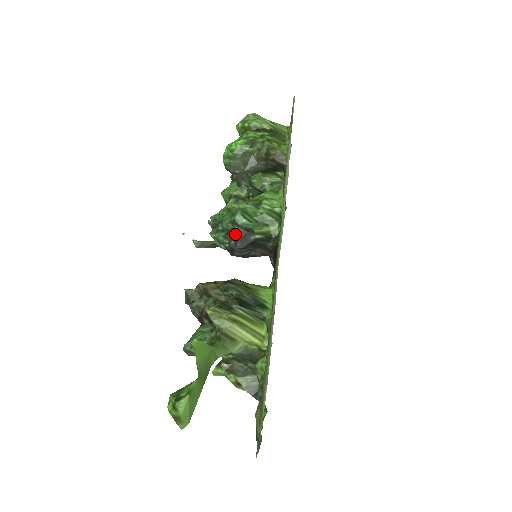
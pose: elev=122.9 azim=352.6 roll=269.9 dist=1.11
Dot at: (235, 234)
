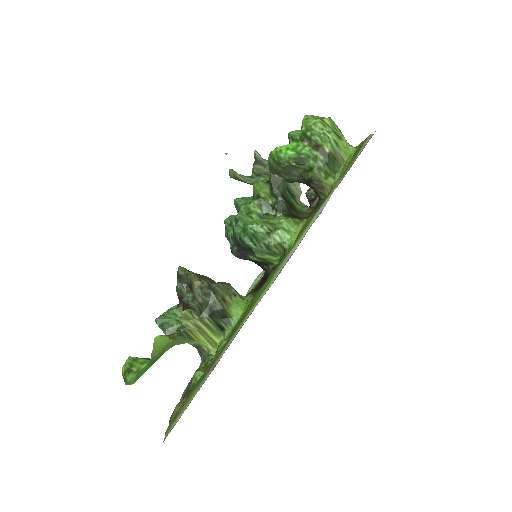
Dot at: (239, 246)
